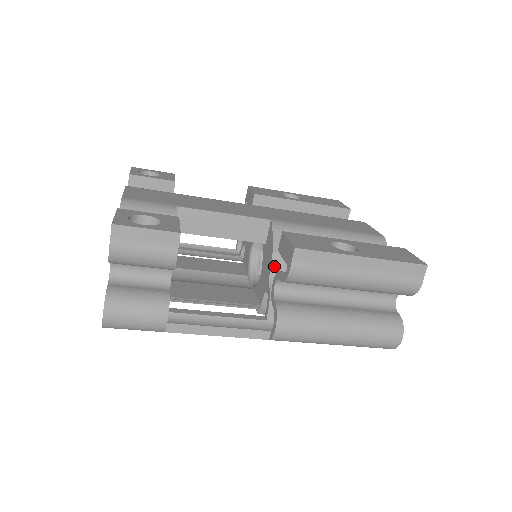
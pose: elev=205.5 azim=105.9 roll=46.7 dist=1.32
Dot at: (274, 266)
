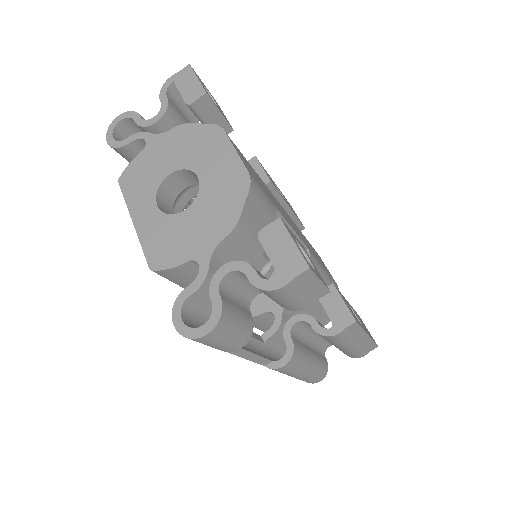
Dot at: occluded
